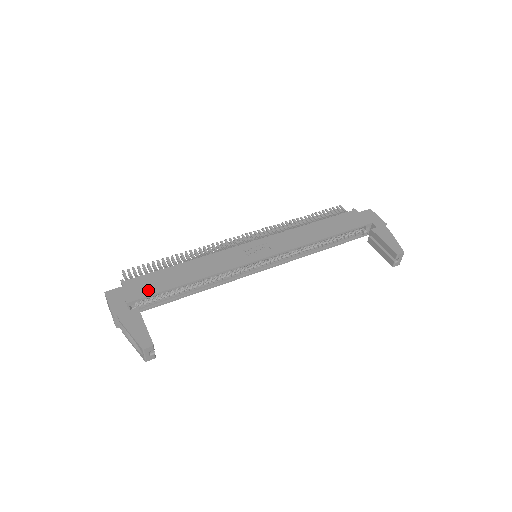
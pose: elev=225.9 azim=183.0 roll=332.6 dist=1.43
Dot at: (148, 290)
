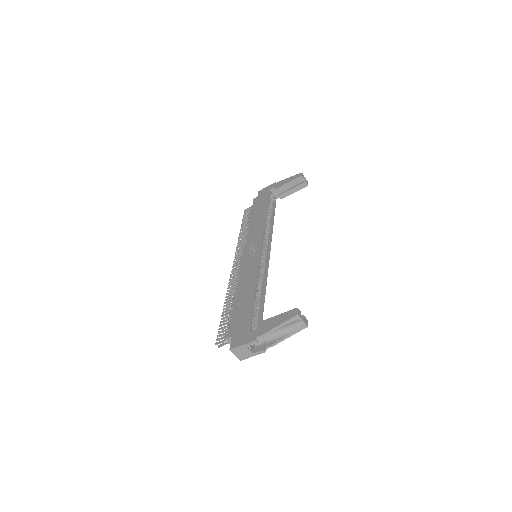
Dot at: (246, 317)
